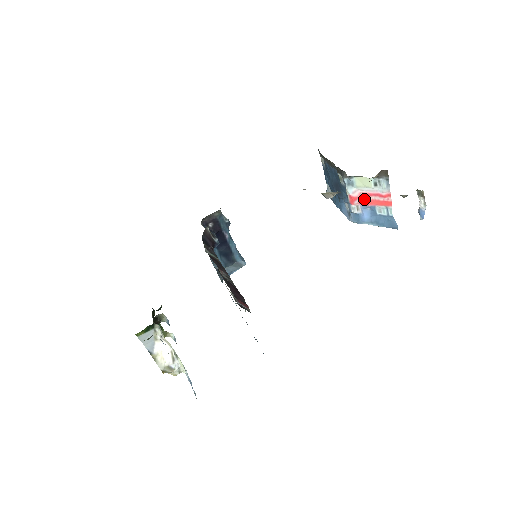
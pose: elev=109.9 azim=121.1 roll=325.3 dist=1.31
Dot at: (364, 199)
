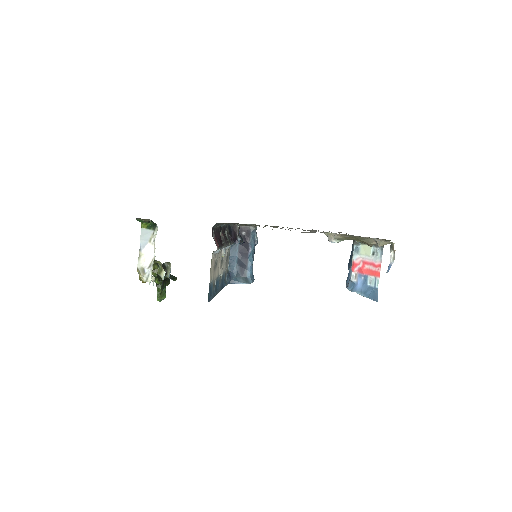
Dot at: (362, 267)
